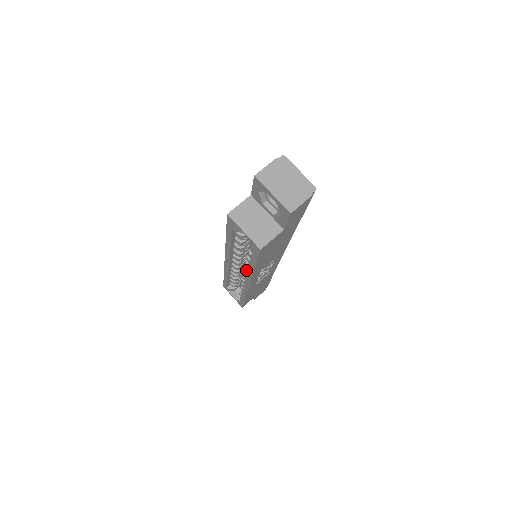
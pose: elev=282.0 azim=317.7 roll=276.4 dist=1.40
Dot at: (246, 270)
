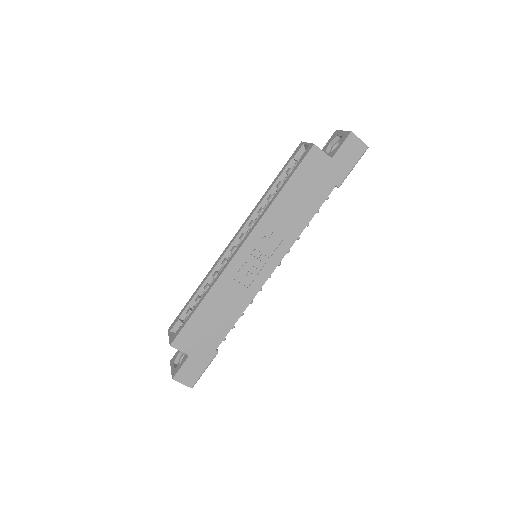
Dot at: occluded
